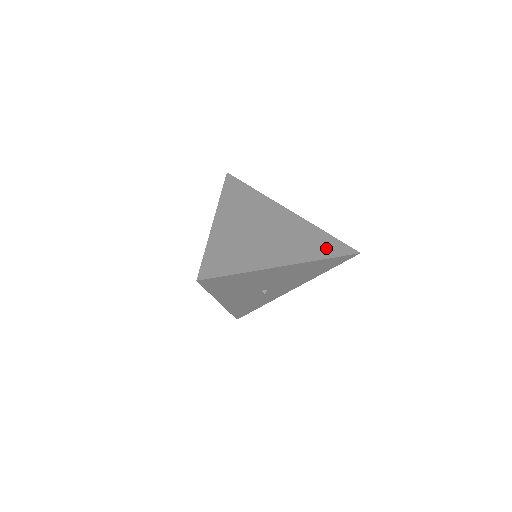
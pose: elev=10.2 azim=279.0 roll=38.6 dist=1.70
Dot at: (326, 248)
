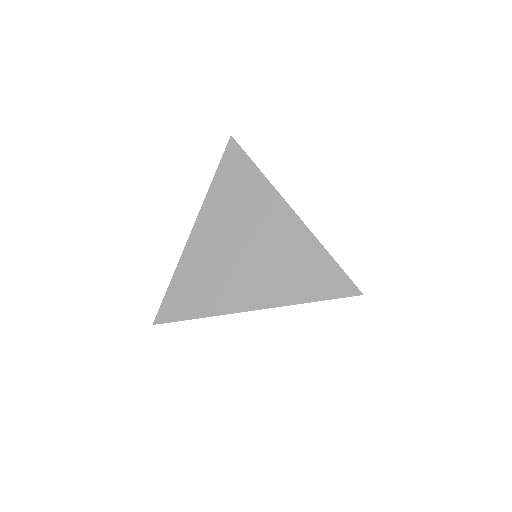
Dot at: (315, 284)
